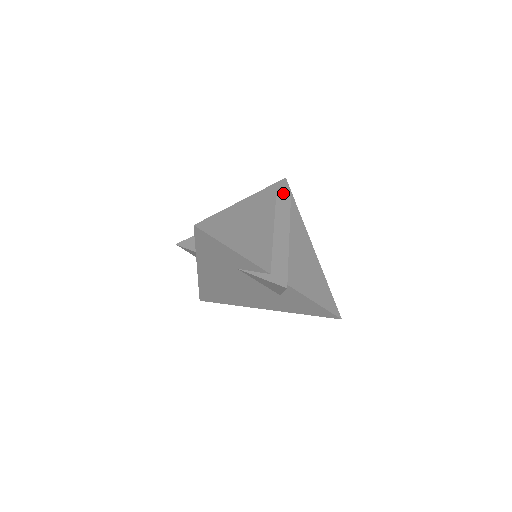
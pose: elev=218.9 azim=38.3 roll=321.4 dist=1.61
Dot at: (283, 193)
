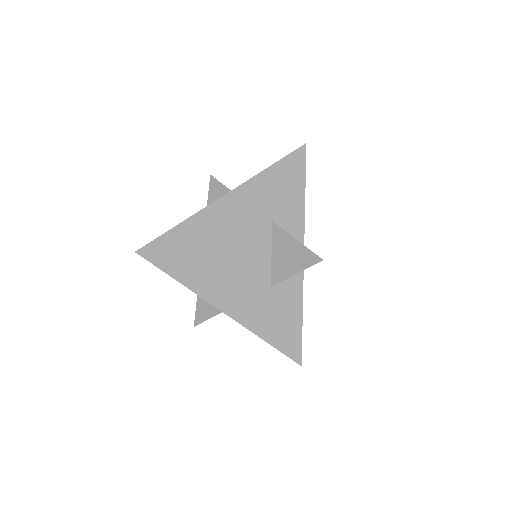
Dot at: occluded
